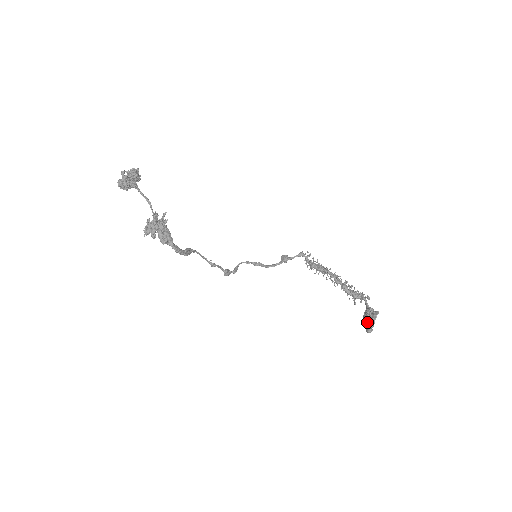
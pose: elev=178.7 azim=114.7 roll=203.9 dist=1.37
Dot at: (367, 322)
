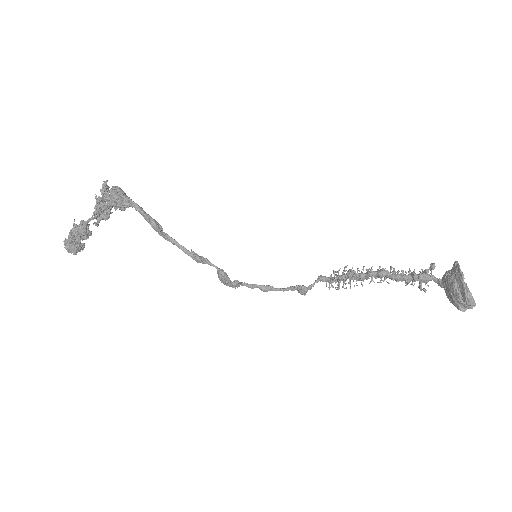
Dot at: (454, 283)
